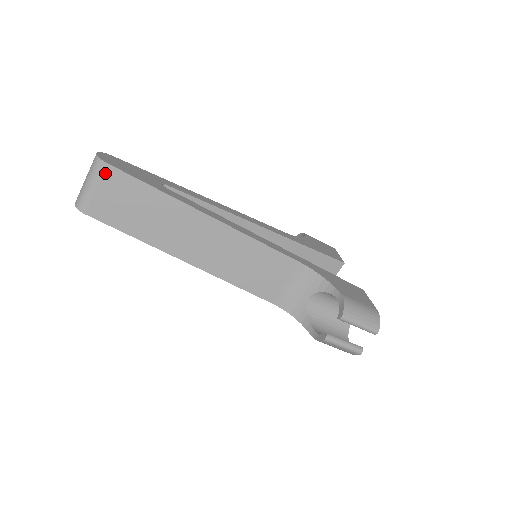
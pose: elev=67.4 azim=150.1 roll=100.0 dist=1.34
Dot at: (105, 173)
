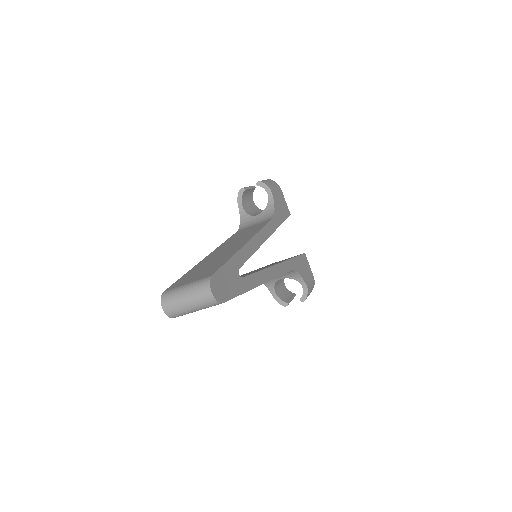
Dot at: (215, 305)
